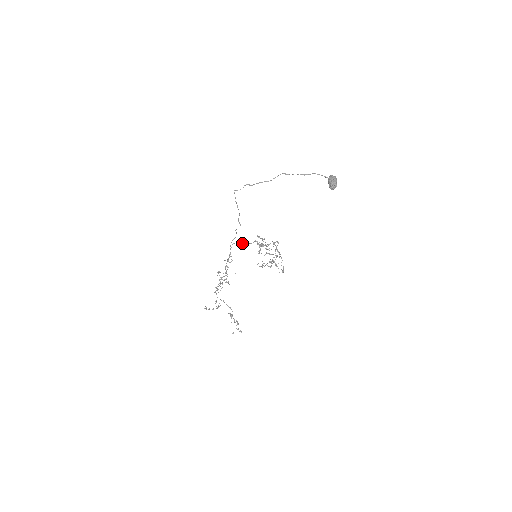
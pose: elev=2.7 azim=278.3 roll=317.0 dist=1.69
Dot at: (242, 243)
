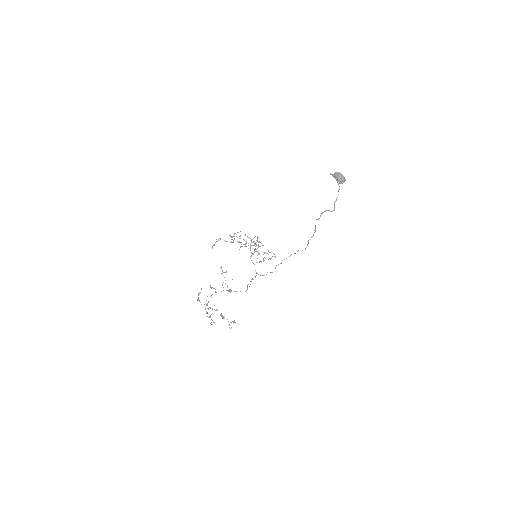
Dot at: (254, 252)
